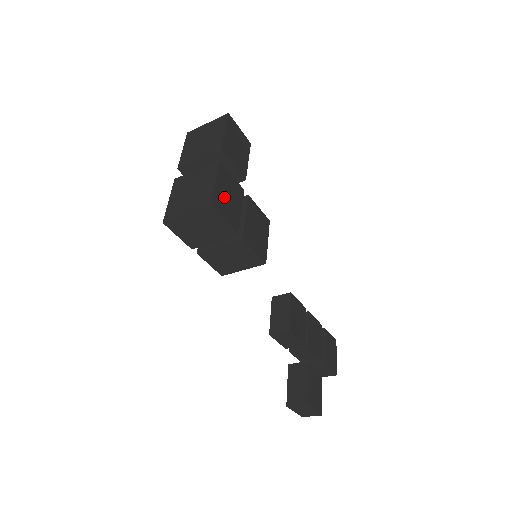
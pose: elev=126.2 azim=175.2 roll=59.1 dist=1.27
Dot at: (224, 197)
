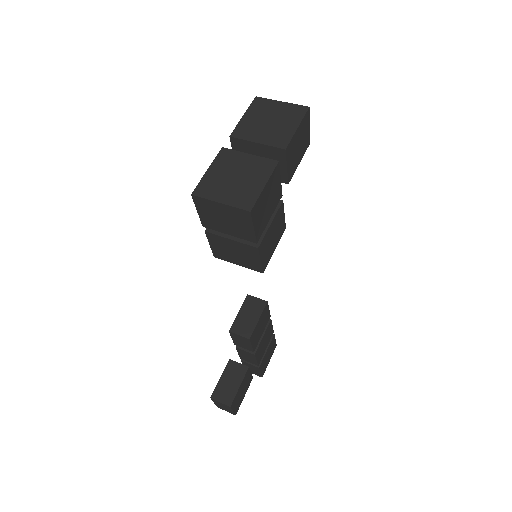
Dot at: (264, 203)
